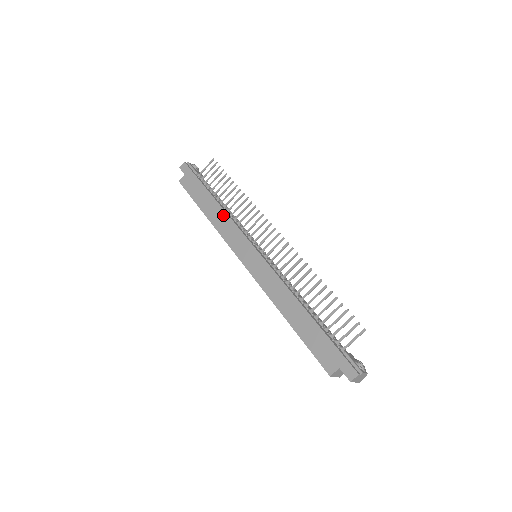
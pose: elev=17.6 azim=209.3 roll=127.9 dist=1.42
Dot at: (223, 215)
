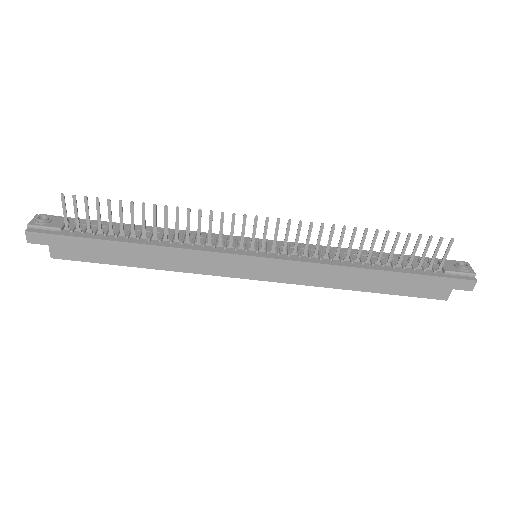
Dot at: (171, 253)
